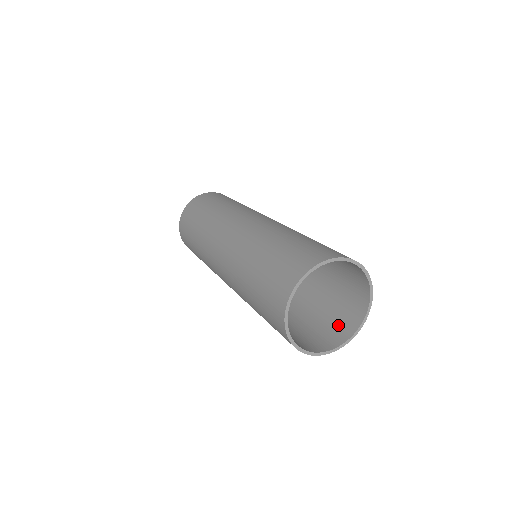
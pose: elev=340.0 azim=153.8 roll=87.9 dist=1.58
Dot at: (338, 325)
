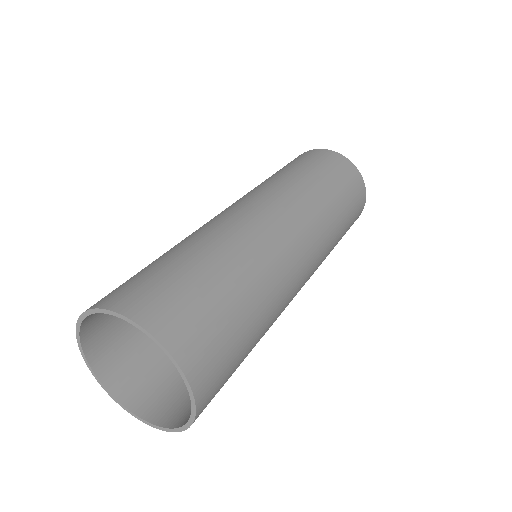
Dot at: (147, 384)
